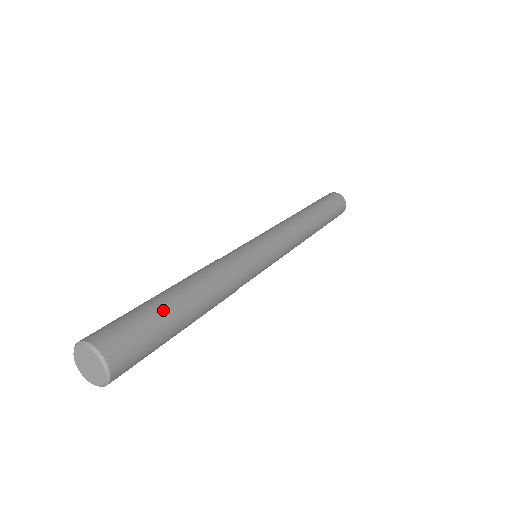
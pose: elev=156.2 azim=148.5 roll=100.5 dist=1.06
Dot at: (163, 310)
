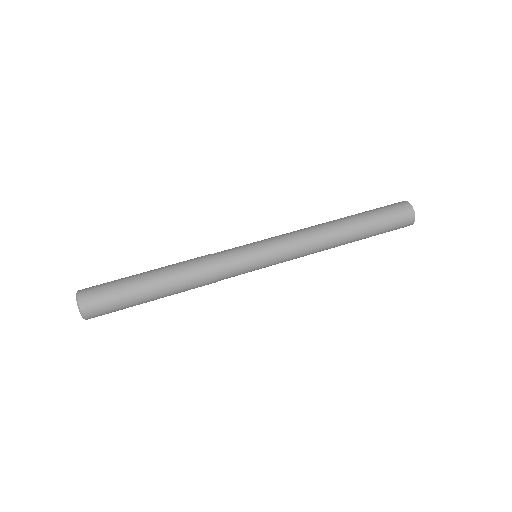
Dot at: (131, 280)
